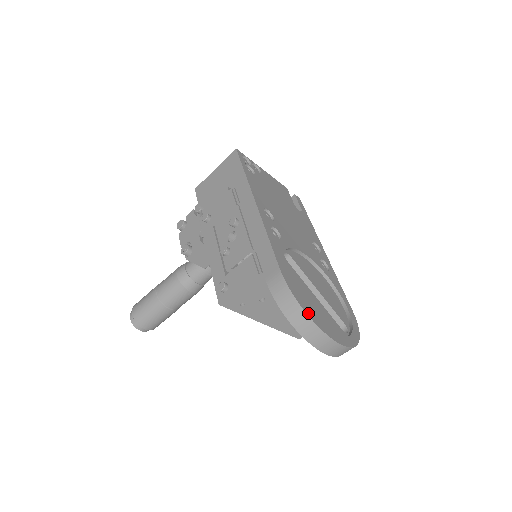
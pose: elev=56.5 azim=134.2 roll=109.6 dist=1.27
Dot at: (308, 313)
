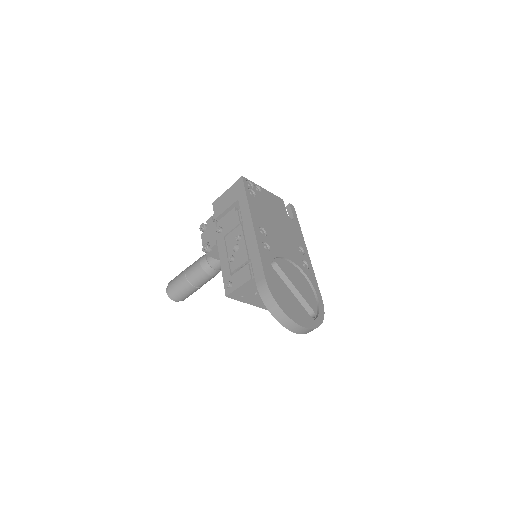
Dot at: (282, 308)
